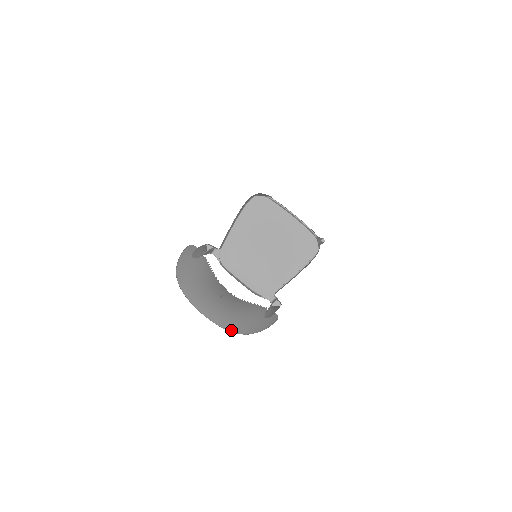
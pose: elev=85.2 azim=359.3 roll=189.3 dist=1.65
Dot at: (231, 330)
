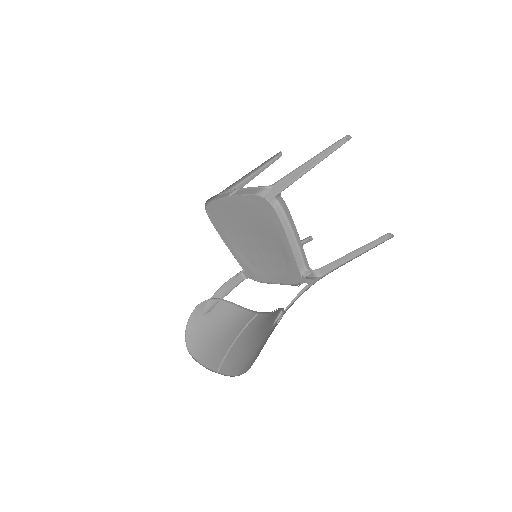
Dot at: (239, 373)
